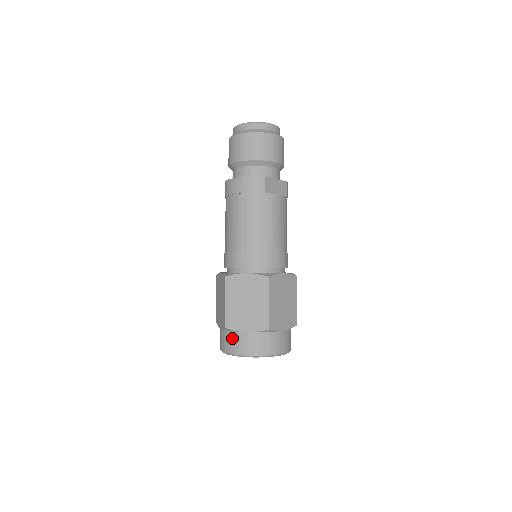
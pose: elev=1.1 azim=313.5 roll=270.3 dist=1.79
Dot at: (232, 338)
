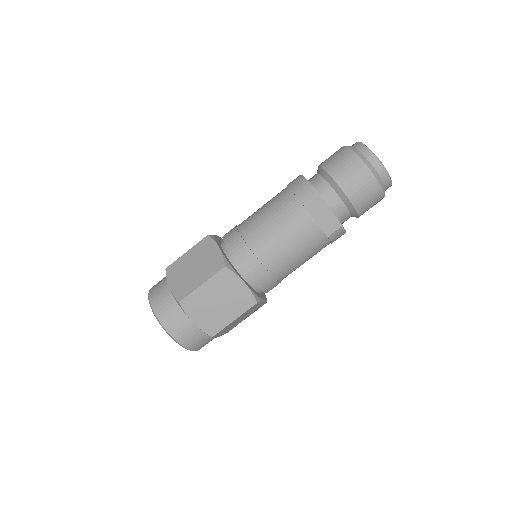
Dot at: (161, 282)
